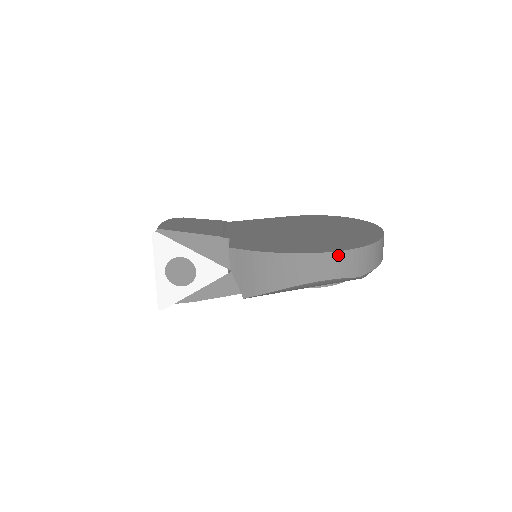
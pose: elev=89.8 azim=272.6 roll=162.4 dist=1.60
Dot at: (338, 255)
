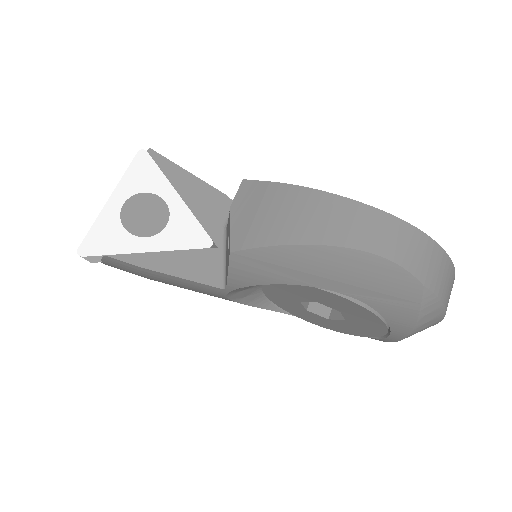
Dot at: (407, 229)
